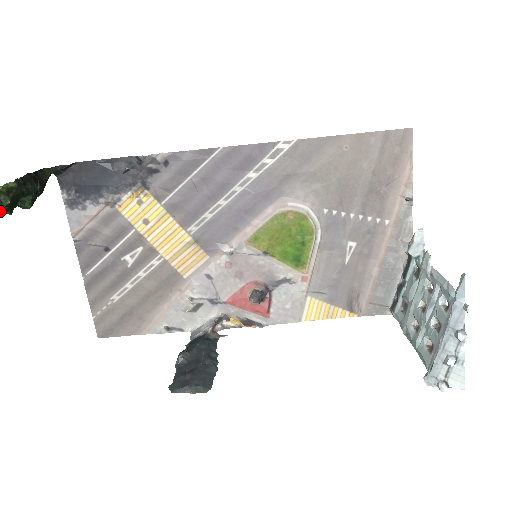
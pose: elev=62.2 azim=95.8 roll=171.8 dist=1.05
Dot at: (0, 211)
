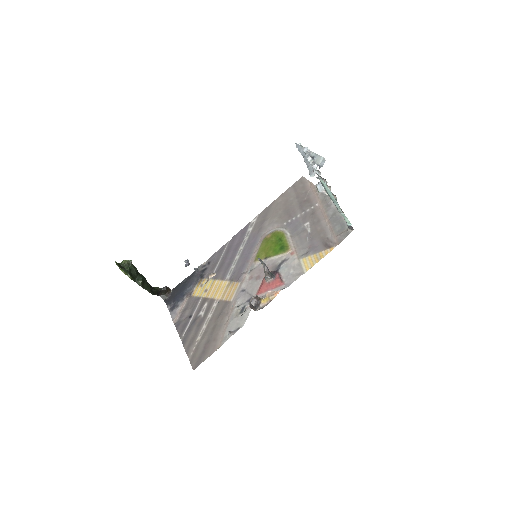
Dot at: (125, 271)
